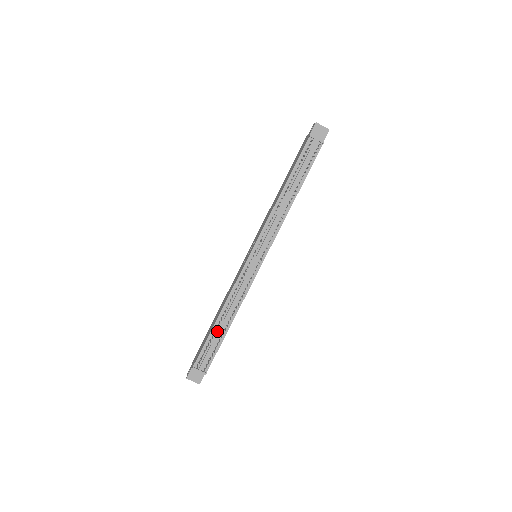
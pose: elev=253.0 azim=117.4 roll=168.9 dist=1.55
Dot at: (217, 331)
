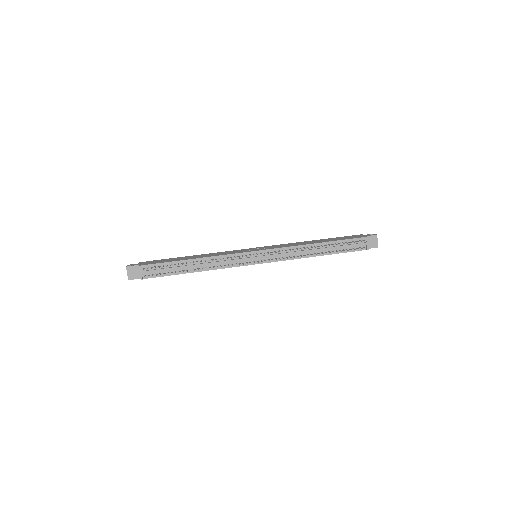
Dot at: (181, 265)
